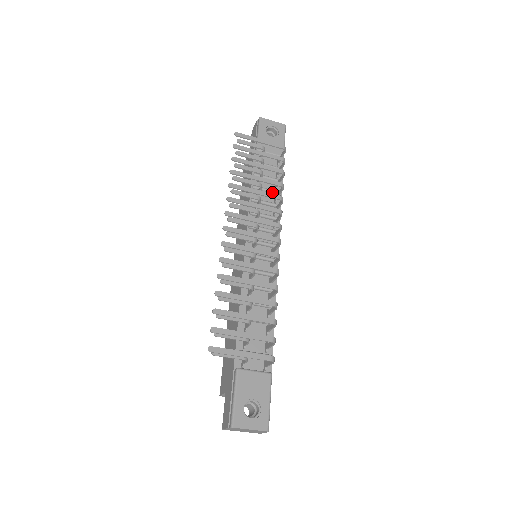
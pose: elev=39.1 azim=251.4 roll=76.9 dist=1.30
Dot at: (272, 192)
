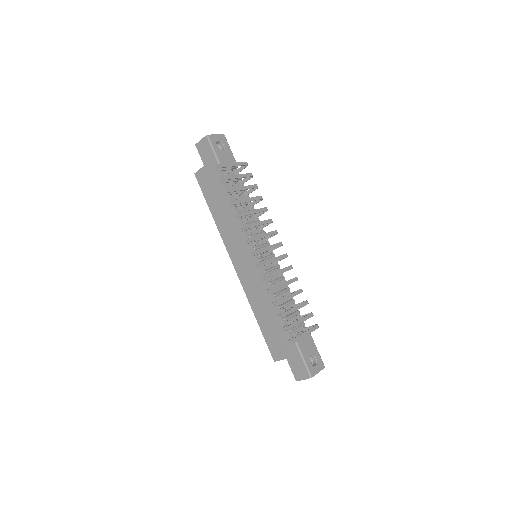
Dot at: occluded
